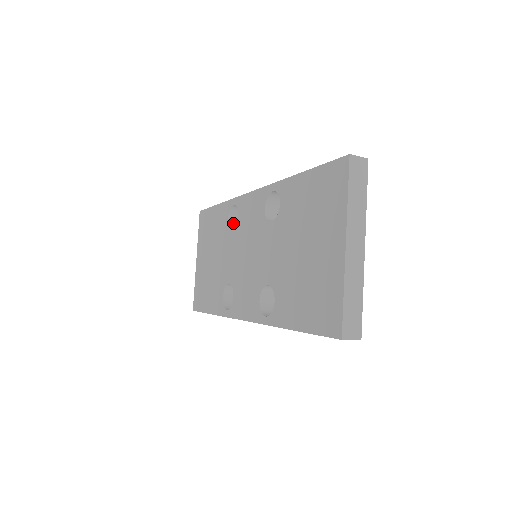
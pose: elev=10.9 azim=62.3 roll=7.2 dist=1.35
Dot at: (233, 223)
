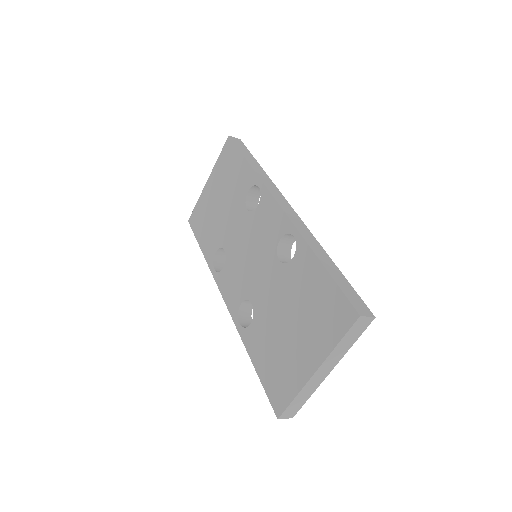
Dot at: (252, 196)
